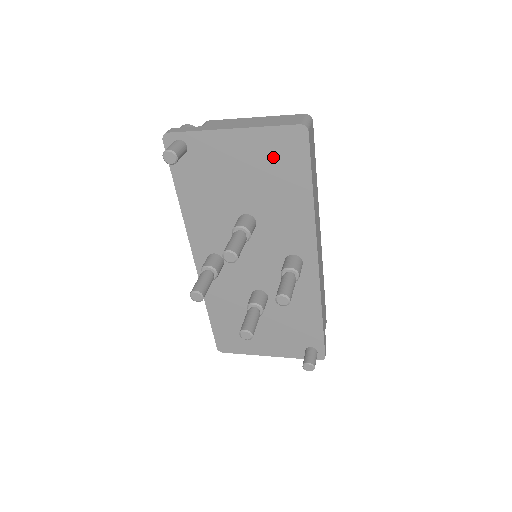
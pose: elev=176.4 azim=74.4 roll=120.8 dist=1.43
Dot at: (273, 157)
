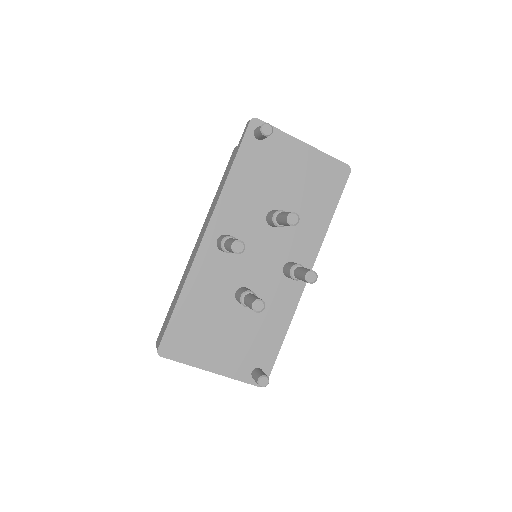
Dot at: (321, 177)
